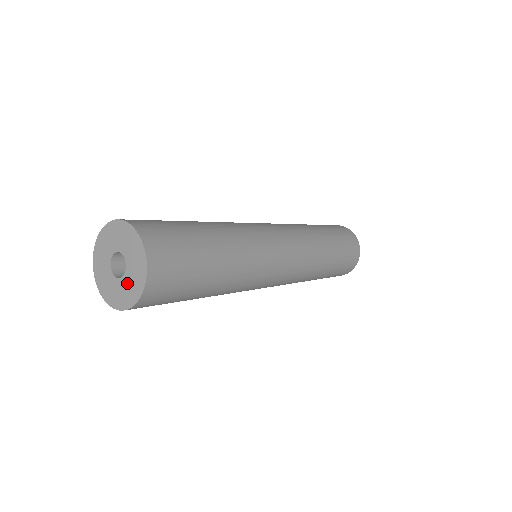
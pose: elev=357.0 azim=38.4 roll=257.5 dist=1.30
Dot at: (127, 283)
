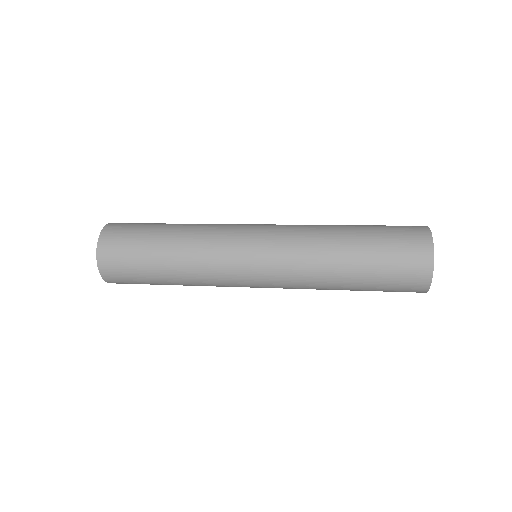
Dot at: occluded
